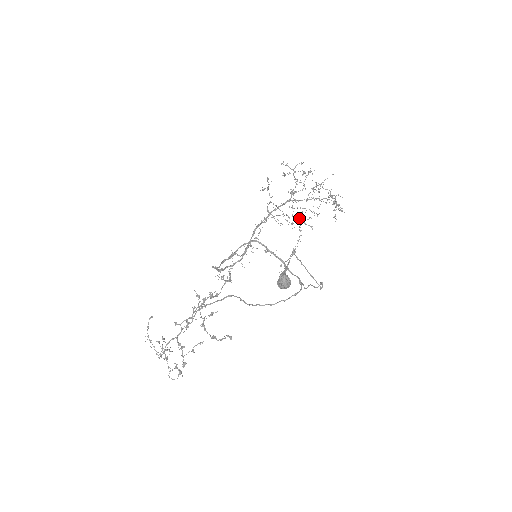
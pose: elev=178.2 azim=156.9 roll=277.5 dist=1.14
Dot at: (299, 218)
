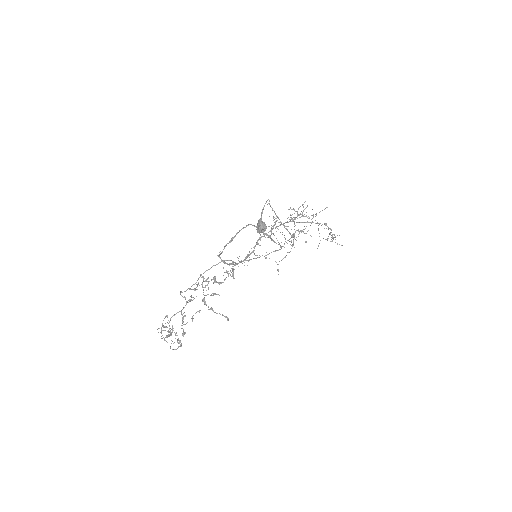
Dot at: occluded
